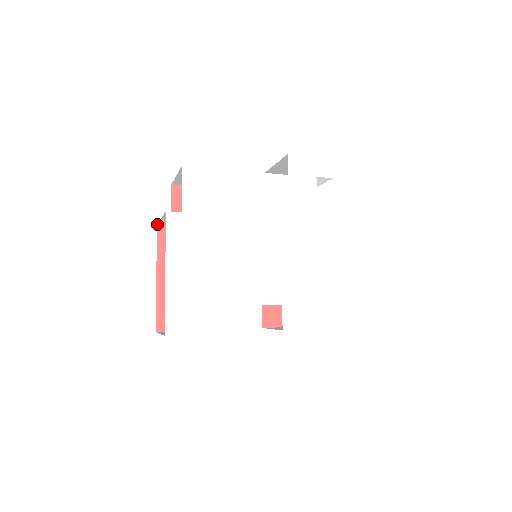
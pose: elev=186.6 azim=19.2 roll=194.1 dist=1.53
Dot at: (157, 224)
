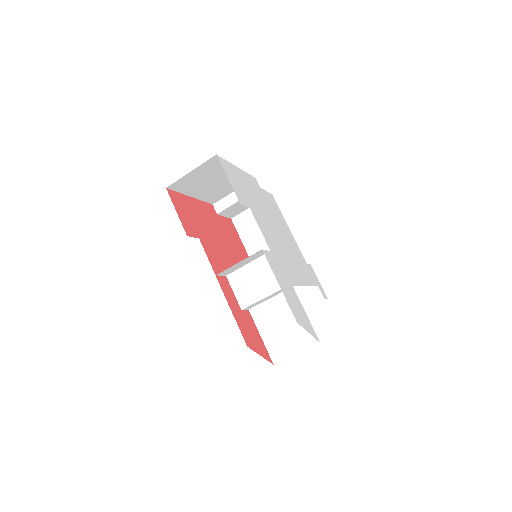
Dot at: (213, 205)
